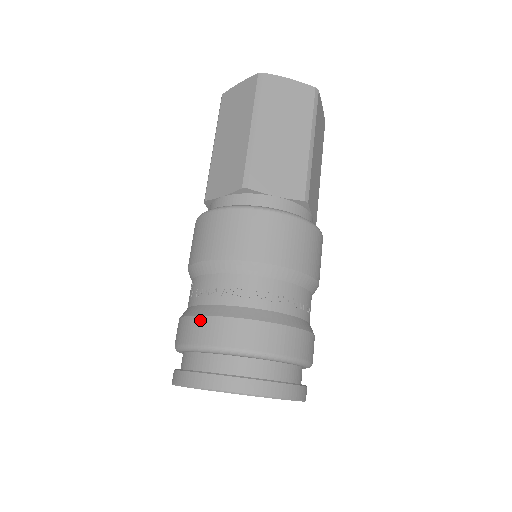
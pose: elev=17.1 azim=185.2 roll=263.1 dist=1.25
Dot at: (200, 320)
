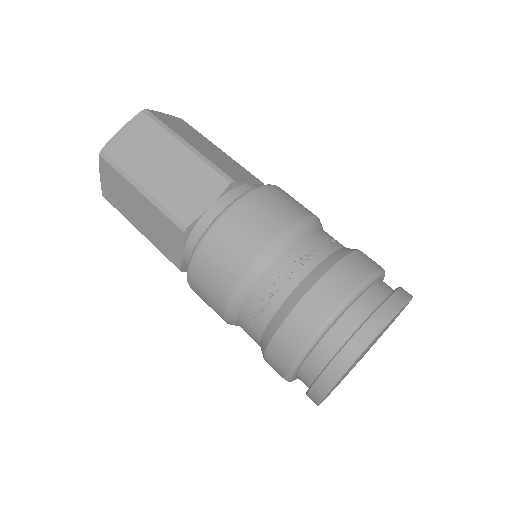
Dot at: (273, 346)
